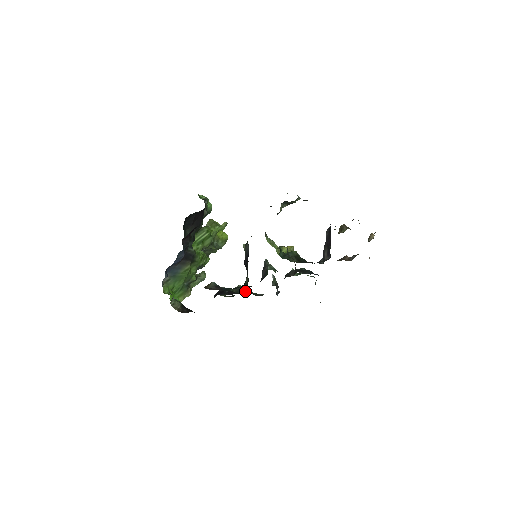
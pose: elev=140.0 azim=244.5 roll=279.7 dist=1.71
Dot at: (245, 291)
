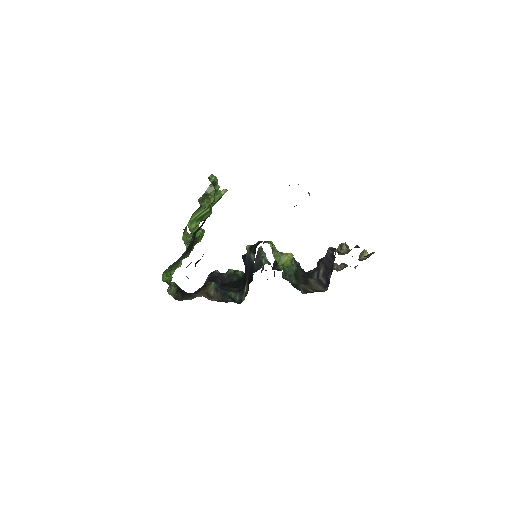
Dot at: (235, 272)
